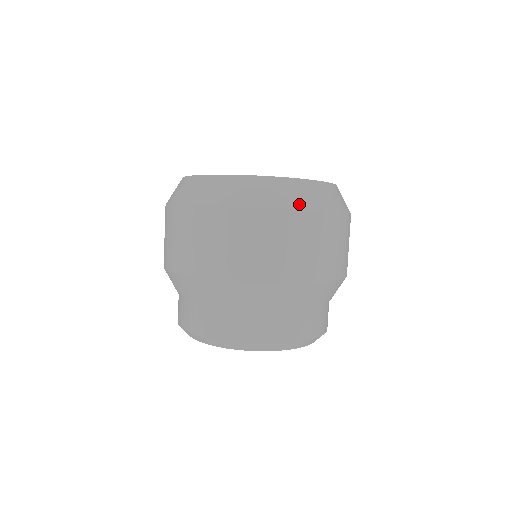
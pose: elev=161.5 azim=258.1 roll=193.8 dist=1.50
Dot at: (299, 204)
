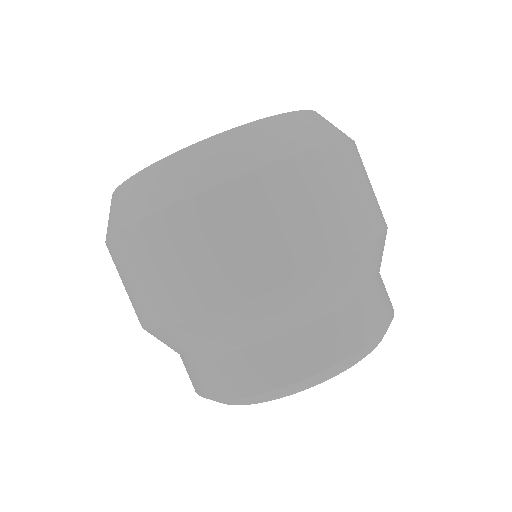
Dot at: (324, 138)
